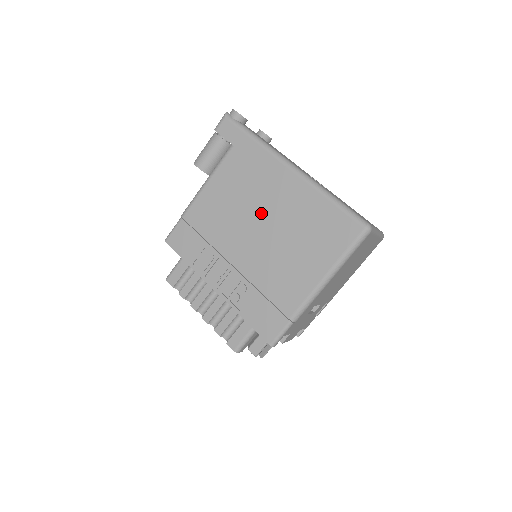
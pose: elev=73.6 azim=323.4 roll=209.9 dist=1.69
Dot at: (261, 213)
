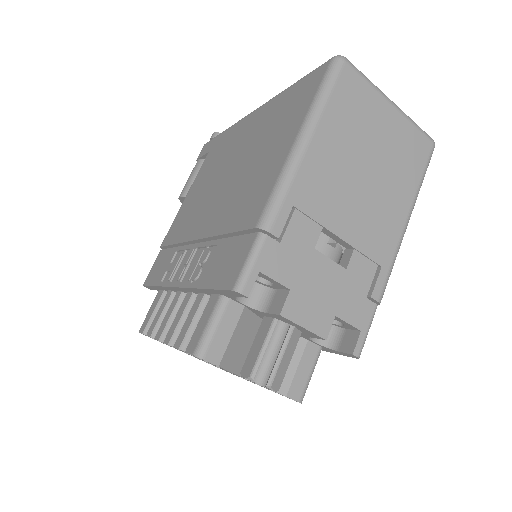
Dot at: (227, 167)
